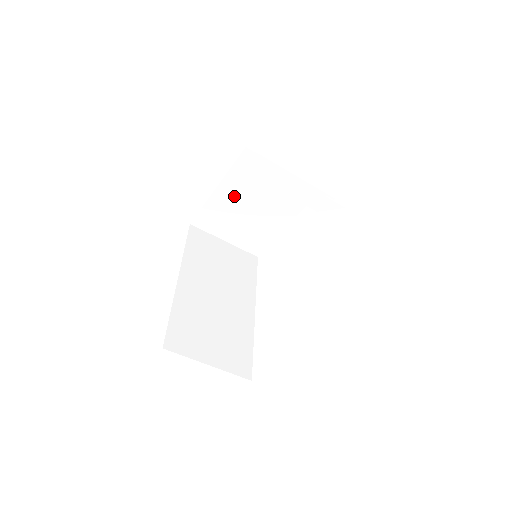
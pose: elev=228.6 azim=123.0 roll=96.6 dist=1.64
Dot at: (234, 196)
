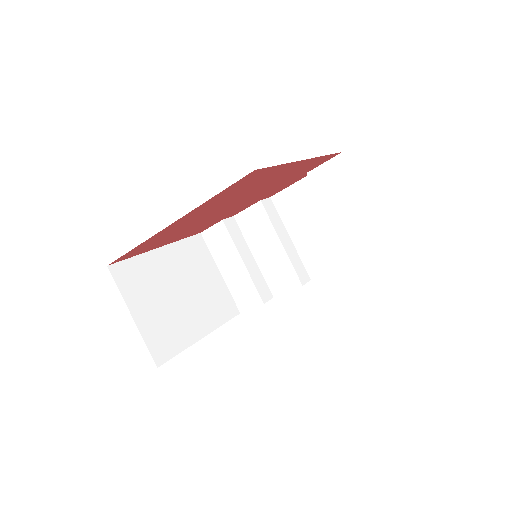
Dot at: (171, 267)
